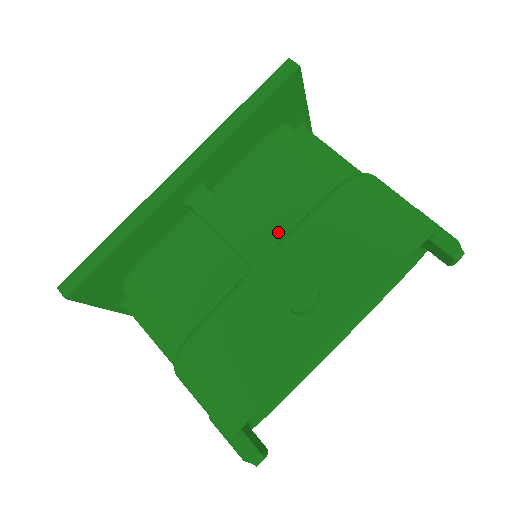
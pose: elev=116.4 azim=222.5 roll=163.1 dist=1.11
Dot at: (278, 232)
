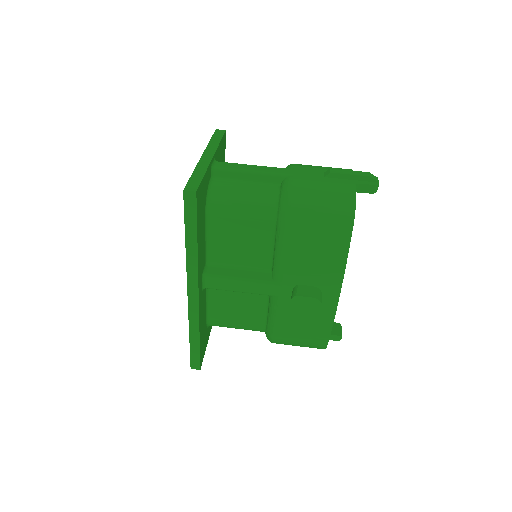
Dot at: (265, 261)
